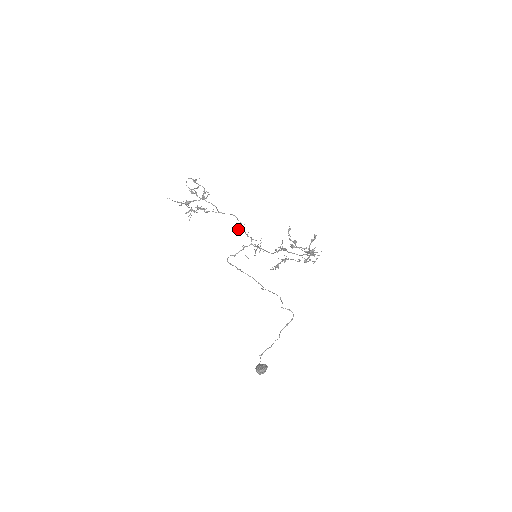
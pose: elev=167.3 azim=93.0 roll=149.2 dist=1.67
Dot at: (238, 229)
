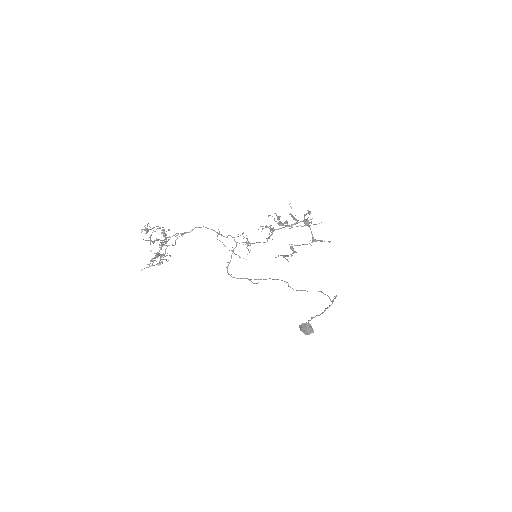
Dot at: occluded
